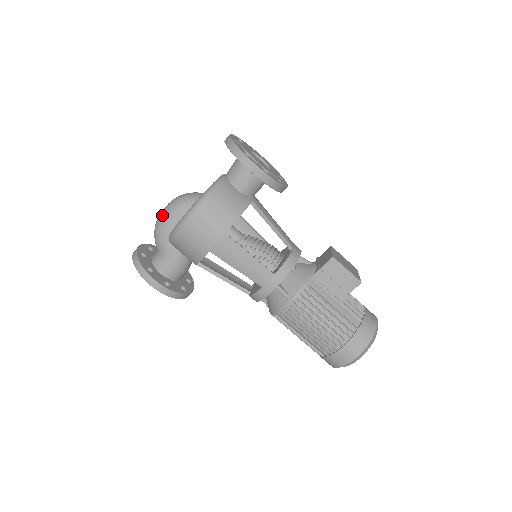
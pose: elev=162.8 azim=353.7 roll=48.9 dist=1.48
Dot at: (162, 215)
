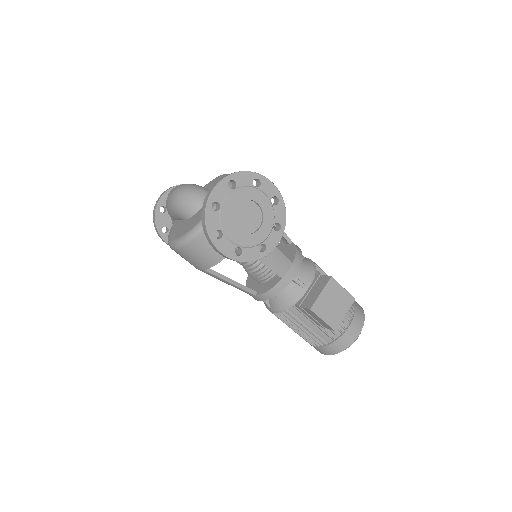
Dot at: (167, 202)
